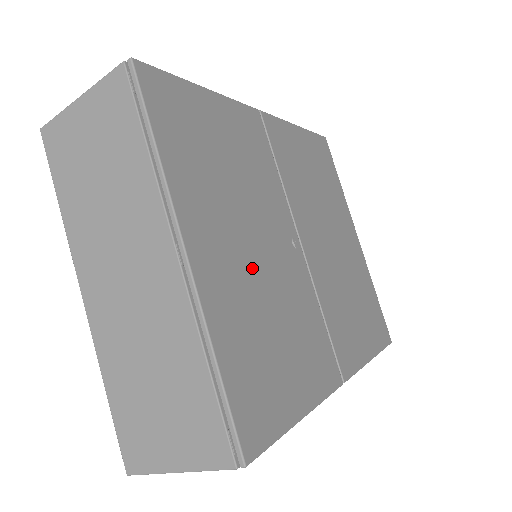
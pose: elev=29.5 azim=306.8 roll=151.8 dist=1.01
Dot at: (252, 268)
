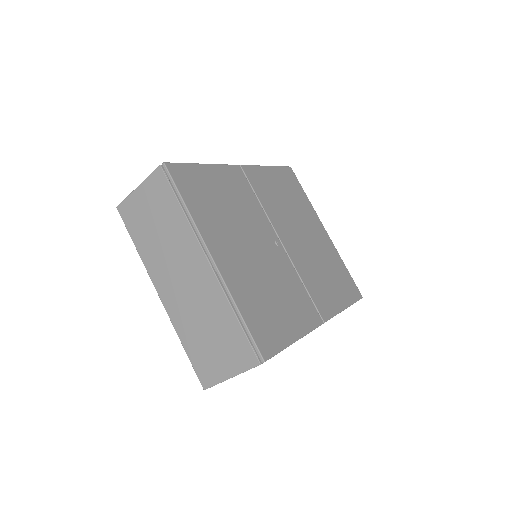
Dot at: (251, 262)
